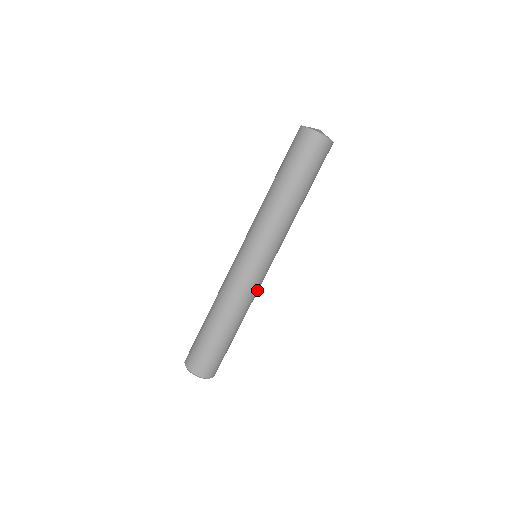
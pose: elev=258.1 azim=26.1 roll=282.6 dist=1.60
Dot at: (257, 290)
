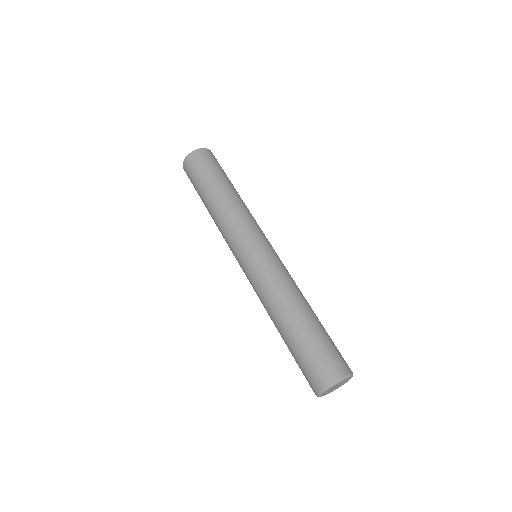
Dot at: (275, 271)
